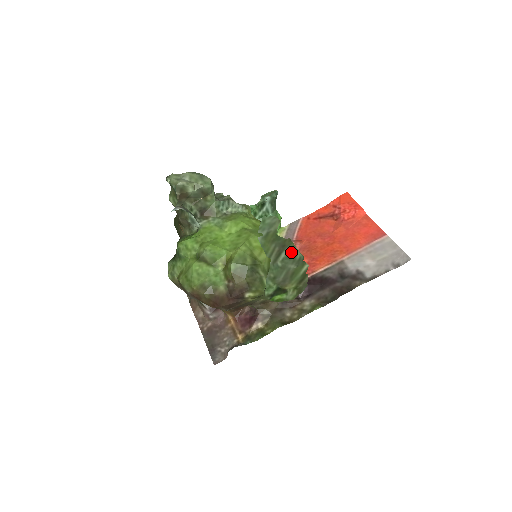
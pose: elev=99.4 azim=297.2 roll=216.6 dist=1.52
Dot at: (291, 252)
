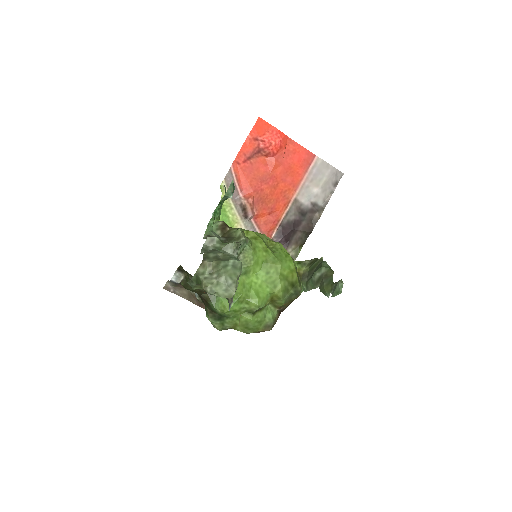
Dot at: occluded
